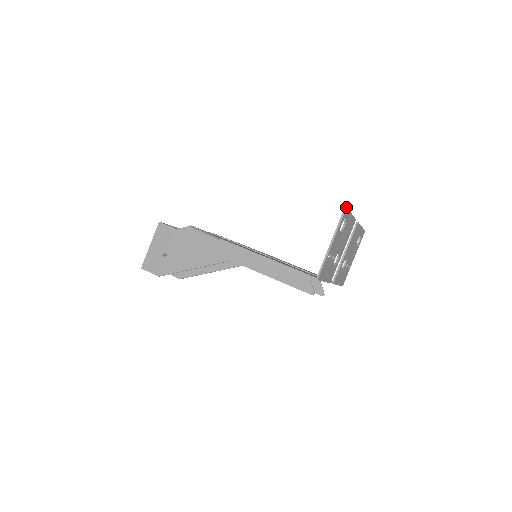
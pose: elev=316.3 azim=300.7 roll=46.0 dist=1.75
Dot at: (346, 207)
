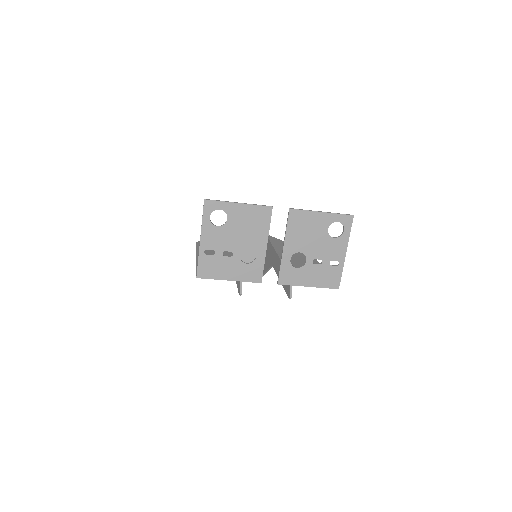
Dot at: (204, 199)
